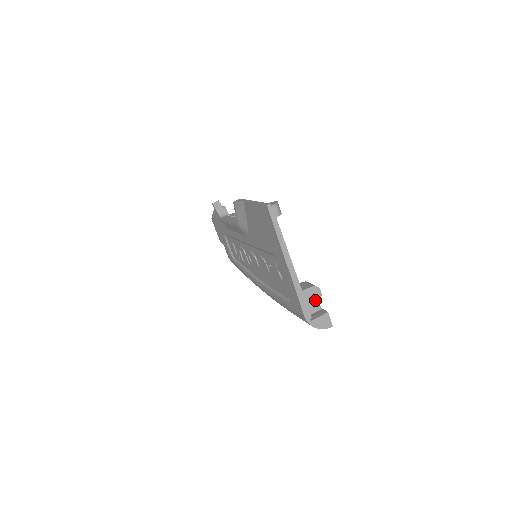
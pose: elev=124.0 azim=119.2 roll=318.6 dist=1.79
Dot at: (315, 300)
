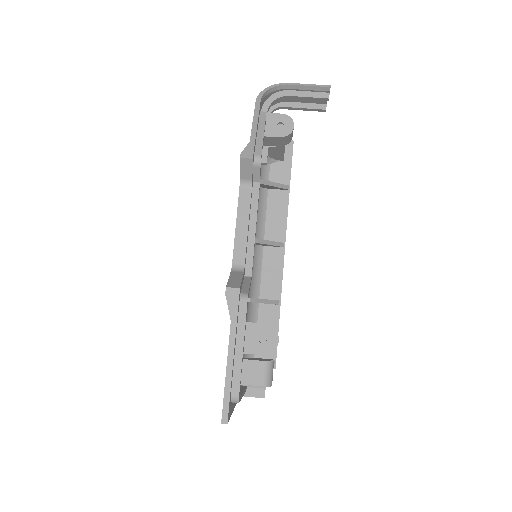
Dot at: occluded
